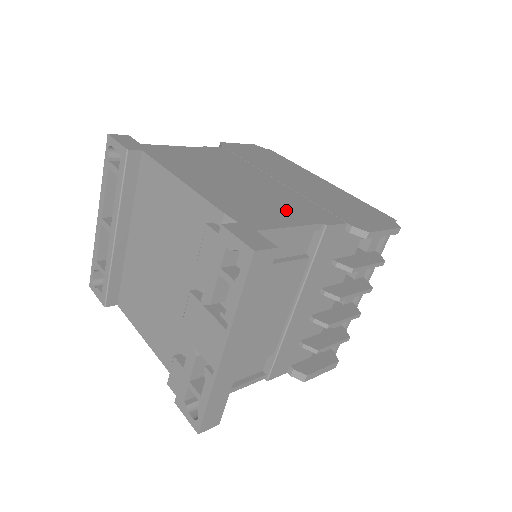
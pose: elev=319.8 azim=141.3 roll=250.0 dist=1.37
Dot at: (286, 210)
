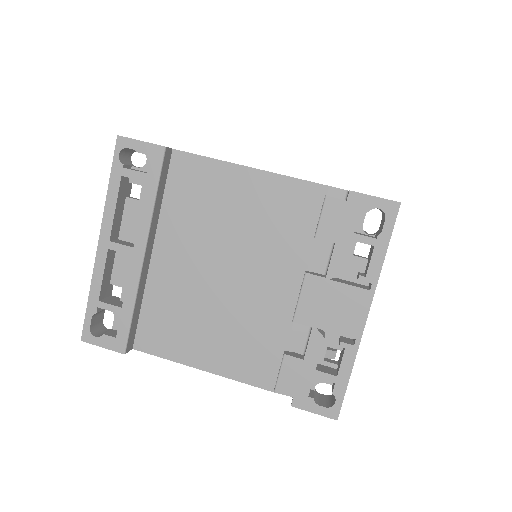
Dot at: occluded
